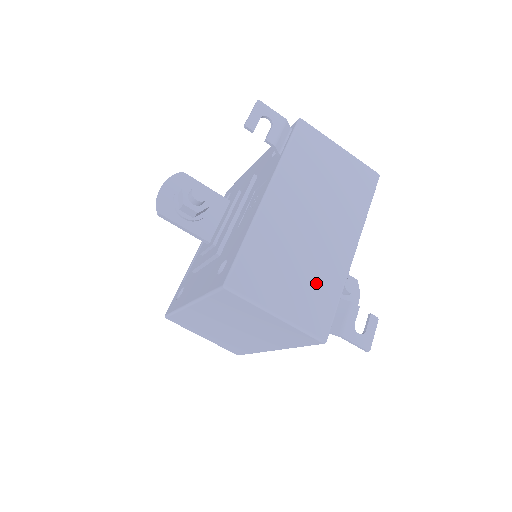
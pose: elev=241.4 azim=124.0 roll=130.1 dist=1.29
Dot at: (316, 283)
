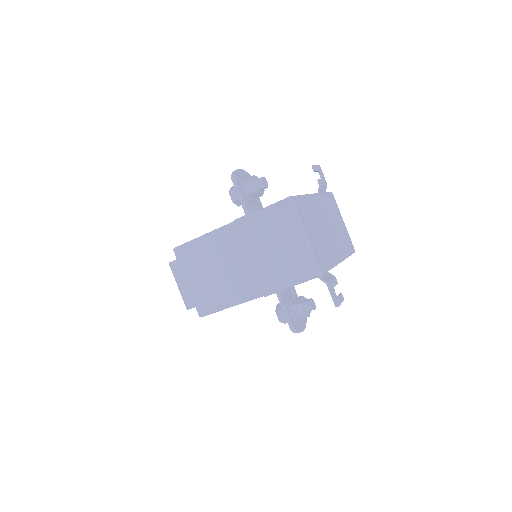
Dot at: (324, 249)
